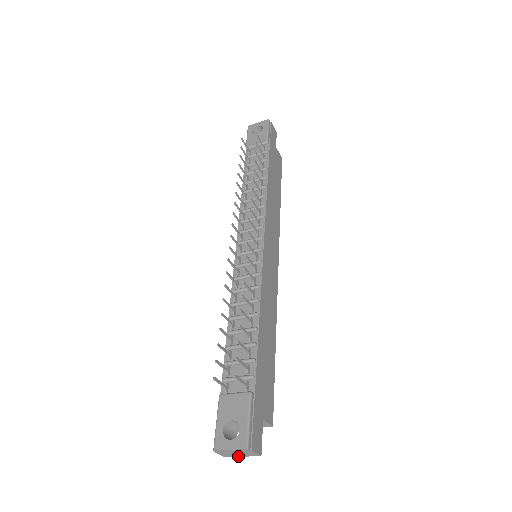
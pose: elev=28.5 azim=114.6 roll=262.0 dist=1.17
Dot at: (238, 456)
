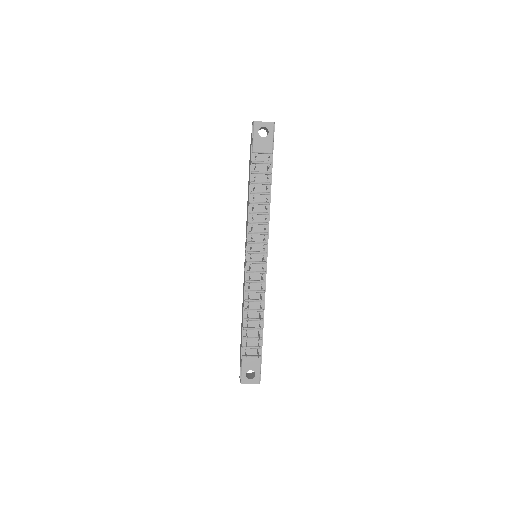
Dot at: occluded
